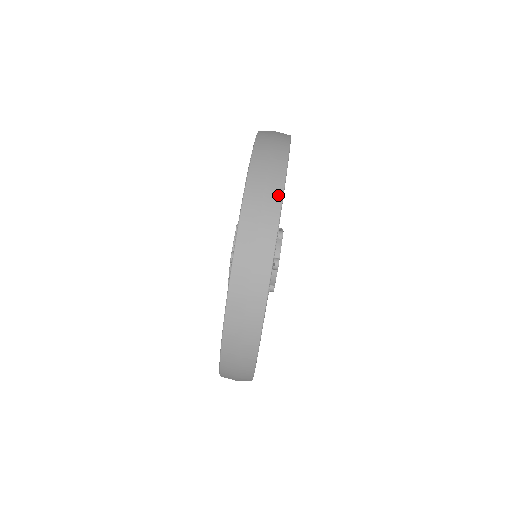
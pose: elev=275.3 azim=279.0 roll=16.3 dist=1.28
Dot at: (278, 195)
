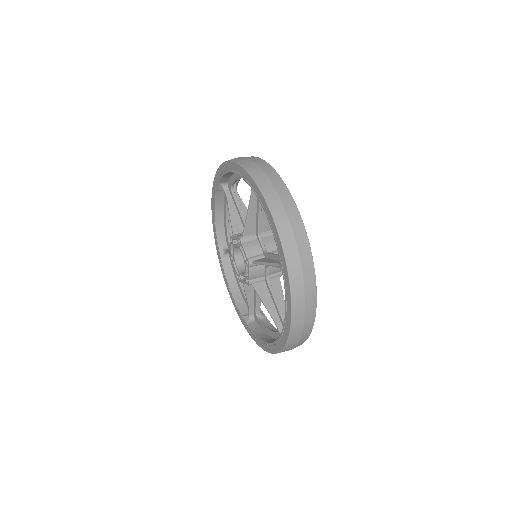
Dot at: occluded
